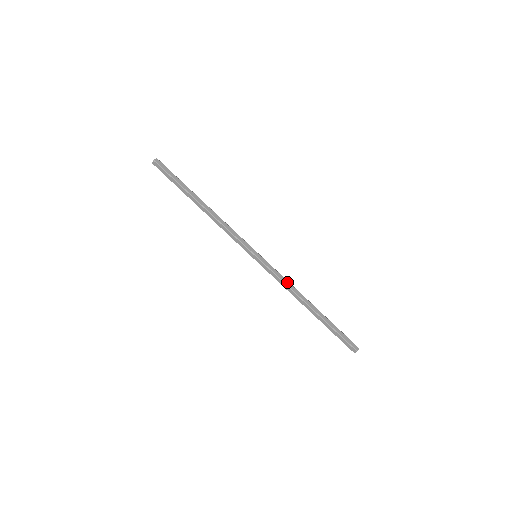
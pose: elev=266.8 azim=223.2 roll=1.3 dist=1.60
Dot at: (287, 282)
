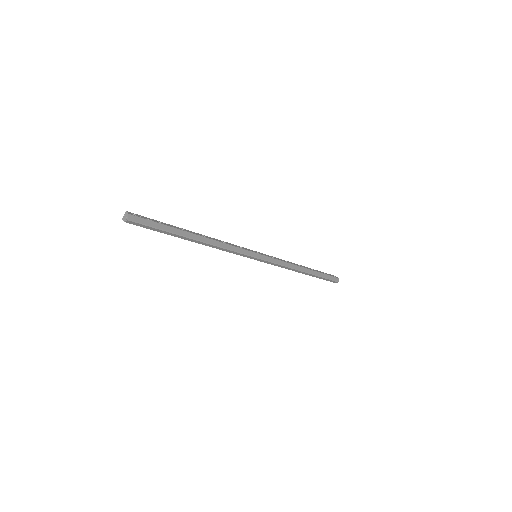
Dot at: (286, 263)
